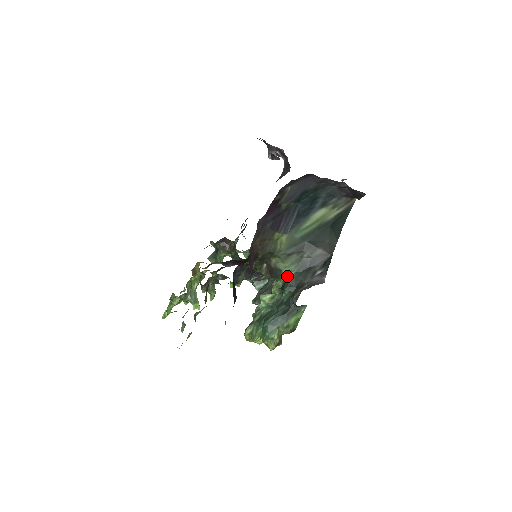
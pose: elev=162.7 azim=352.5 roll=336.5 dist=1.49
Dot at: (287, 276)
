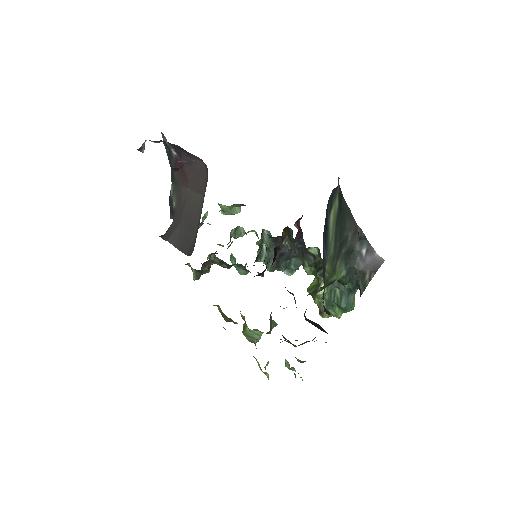
Dot at: (341, 276)
